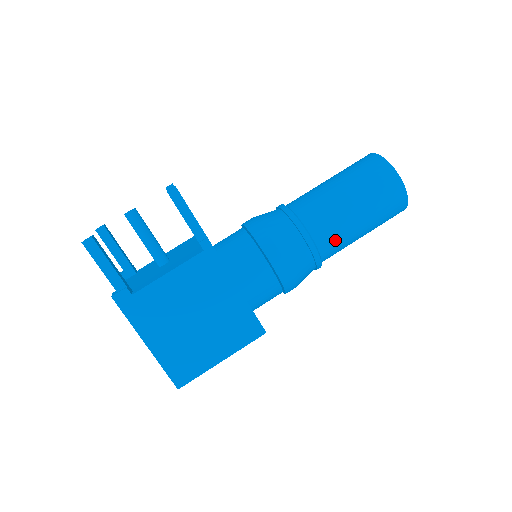
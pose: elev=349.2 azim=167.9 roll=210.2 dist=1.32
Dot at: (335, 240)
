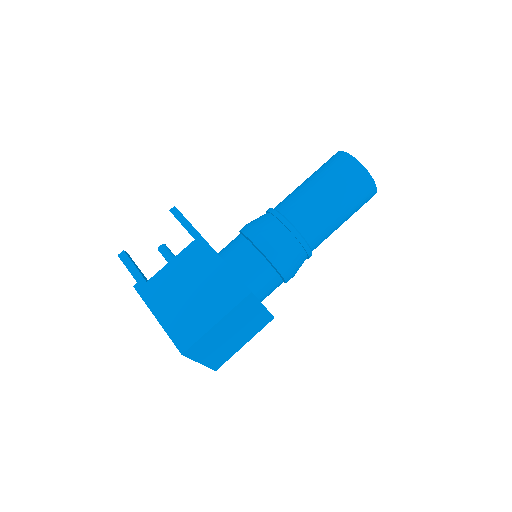
Dot at: (306, 214)
